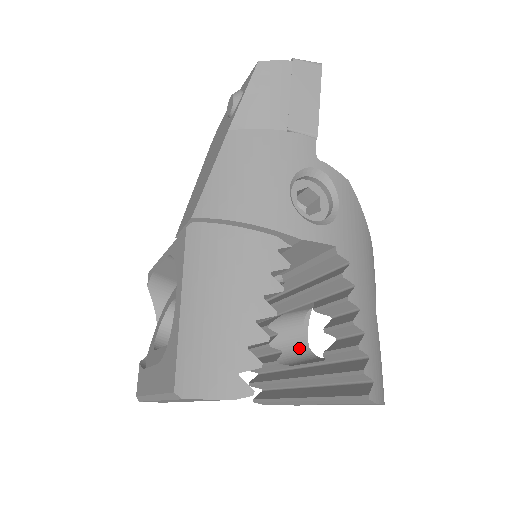
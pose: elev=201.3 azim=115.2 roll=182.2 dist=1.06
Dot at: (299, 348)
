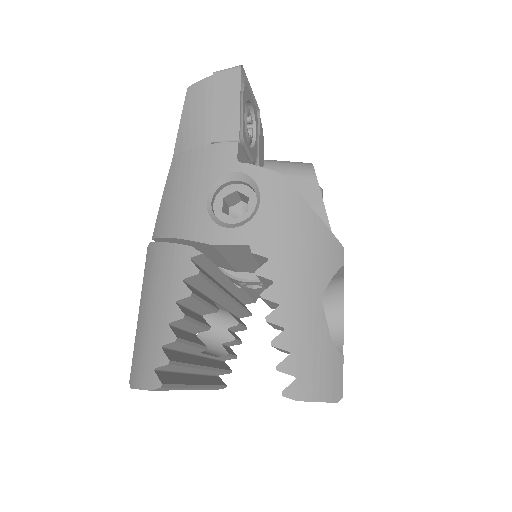
Dot at: occluded
